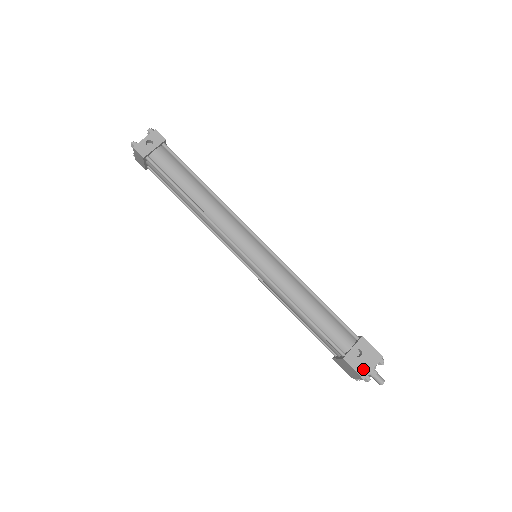
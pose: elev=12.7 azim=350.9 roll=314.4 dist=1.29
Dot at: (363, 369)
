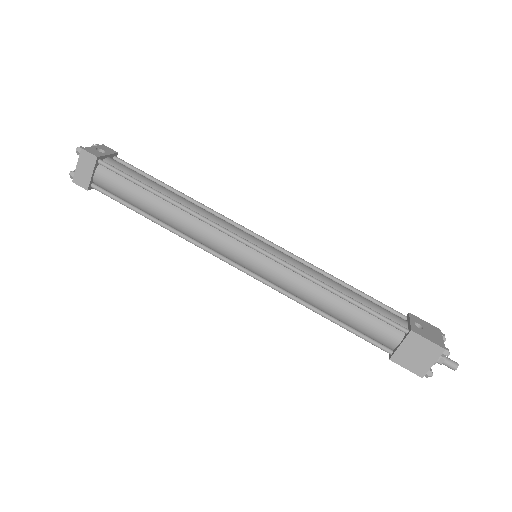
Dot at: (436, 340)
